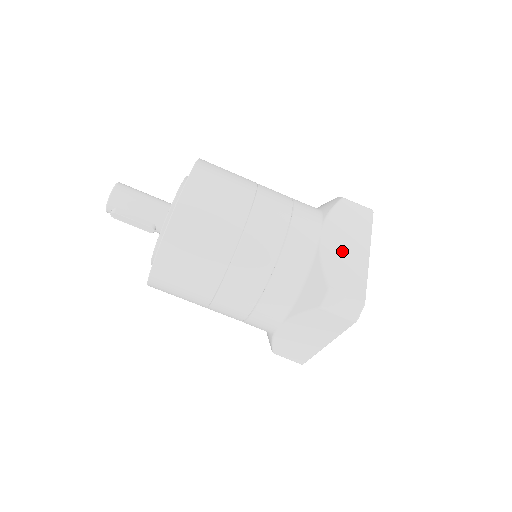
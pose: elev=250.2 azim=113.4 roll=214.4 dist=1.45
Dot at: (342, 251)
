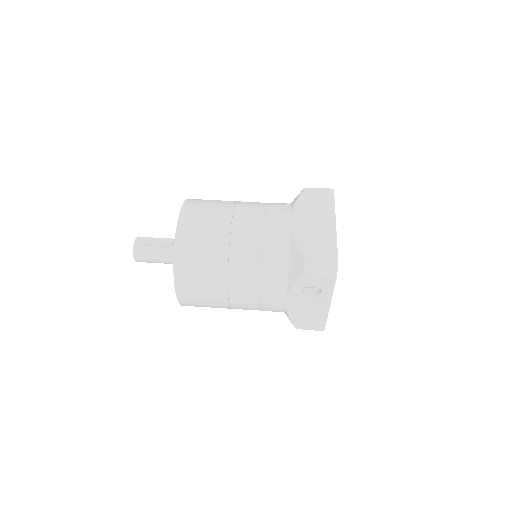
Dot at: occluded
